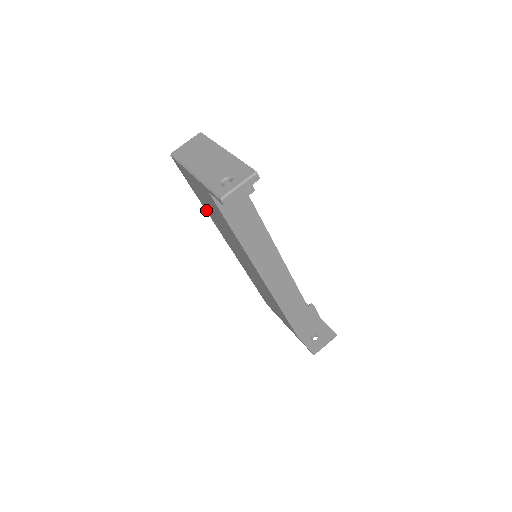
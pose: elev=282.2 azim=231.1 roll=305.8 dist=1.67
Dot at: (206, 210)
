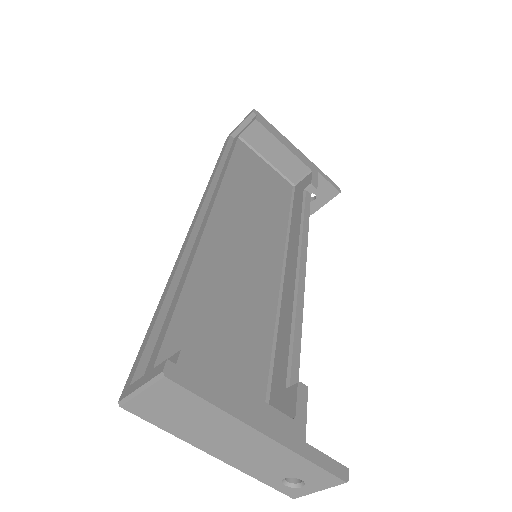
Dot at: occluded
